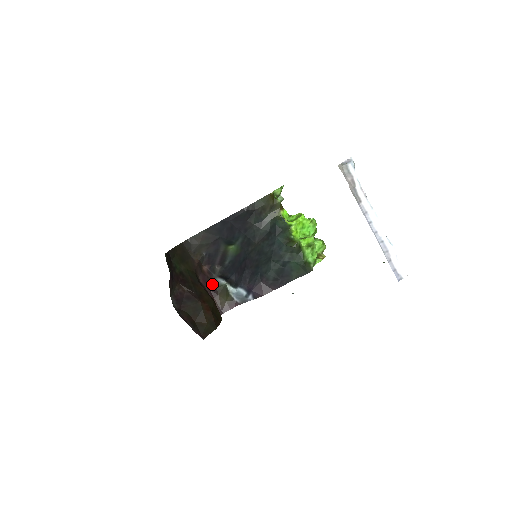
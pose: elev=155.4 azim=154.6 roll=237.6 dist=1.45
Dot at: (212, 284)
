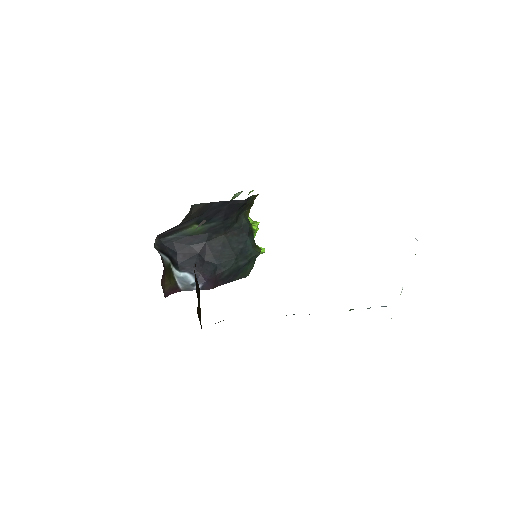
Dot at: (162, 260)
